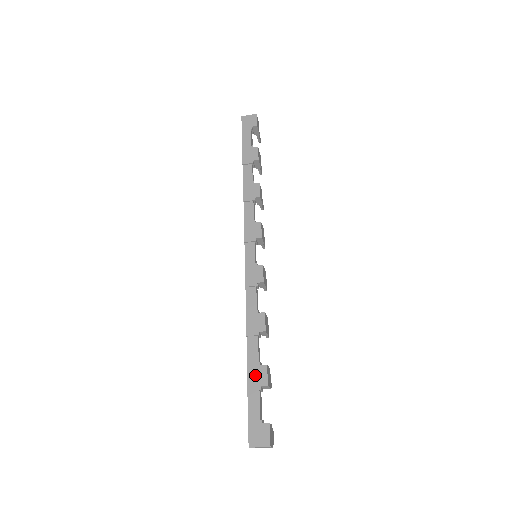
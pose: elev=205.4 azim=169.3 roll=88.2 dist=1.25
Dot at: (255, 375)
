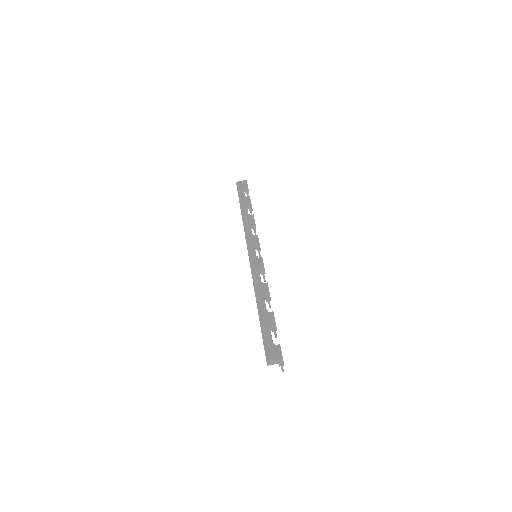
Dot at: (265, 318)
